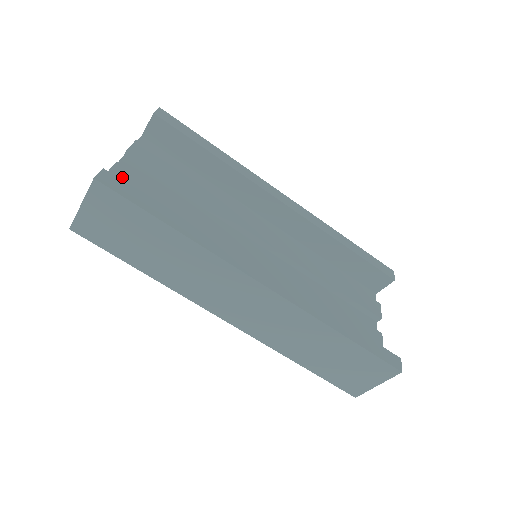
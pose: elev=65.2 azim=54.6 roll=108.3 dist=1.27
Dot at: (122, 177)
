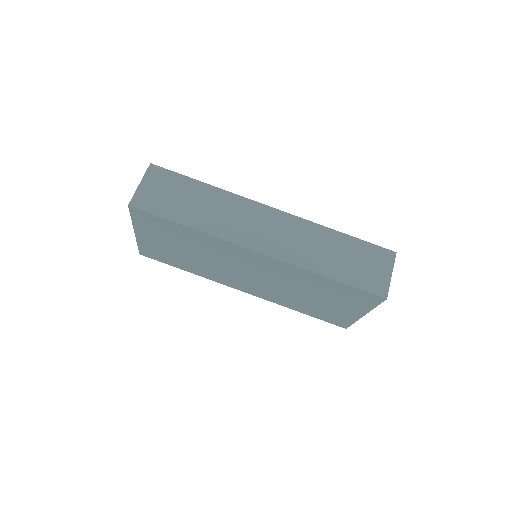
Dot at: occluded
